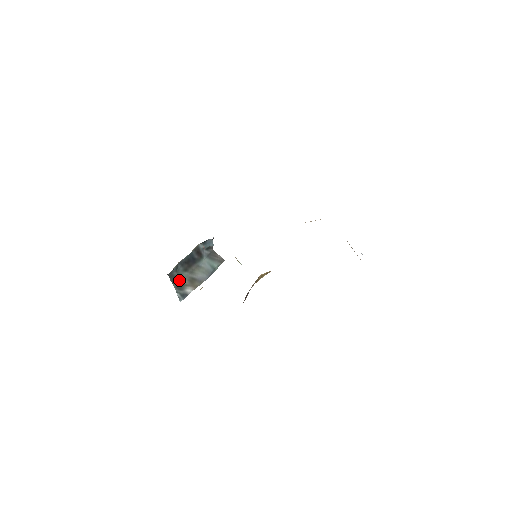
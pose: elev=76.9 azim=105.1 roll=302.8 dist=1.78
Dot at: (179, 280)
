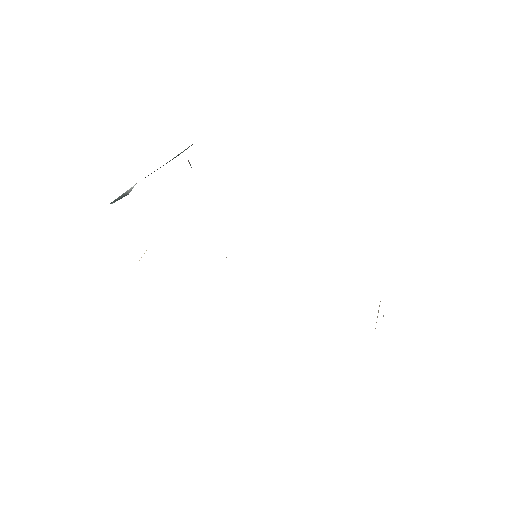
Dot at: occluded
